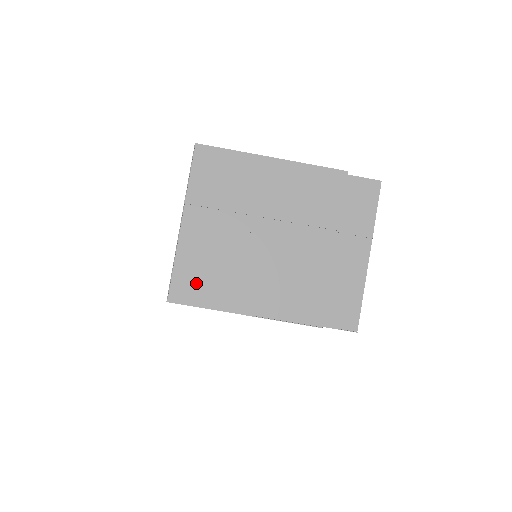
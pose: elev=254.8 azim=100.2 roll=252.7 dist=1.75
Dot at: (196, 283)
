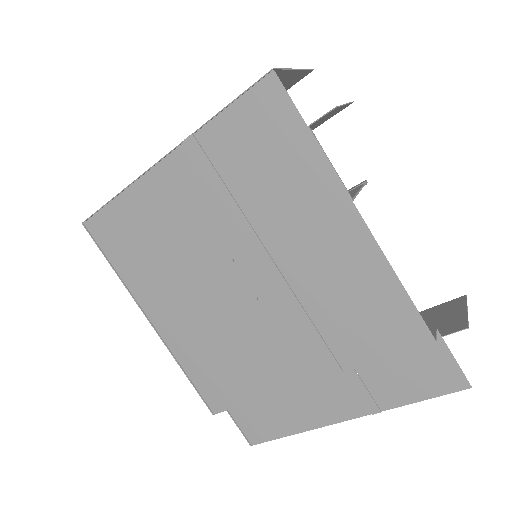
Dot at: (126, 240)
